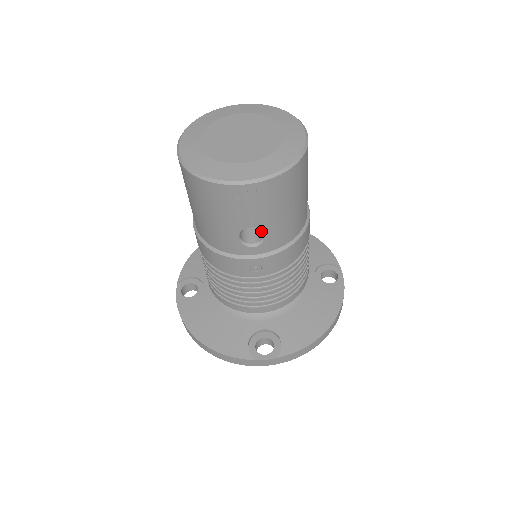
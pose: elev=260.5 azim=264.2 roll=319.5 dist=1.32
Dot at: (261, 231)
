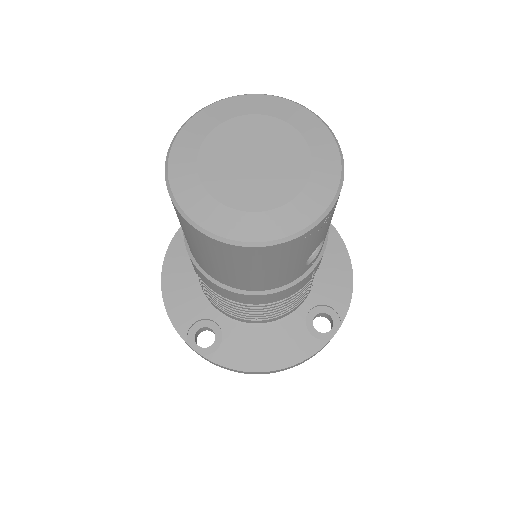
Dot at: occluded
